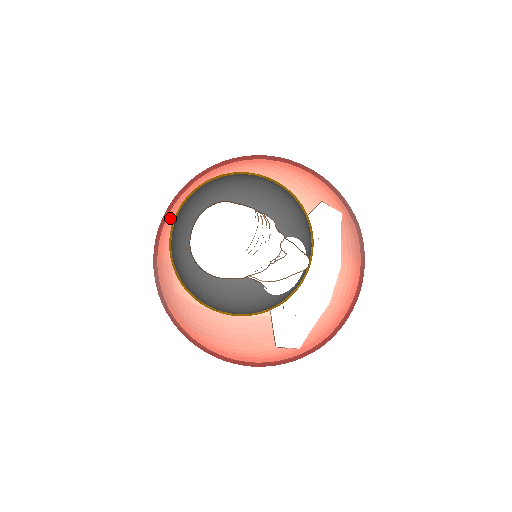
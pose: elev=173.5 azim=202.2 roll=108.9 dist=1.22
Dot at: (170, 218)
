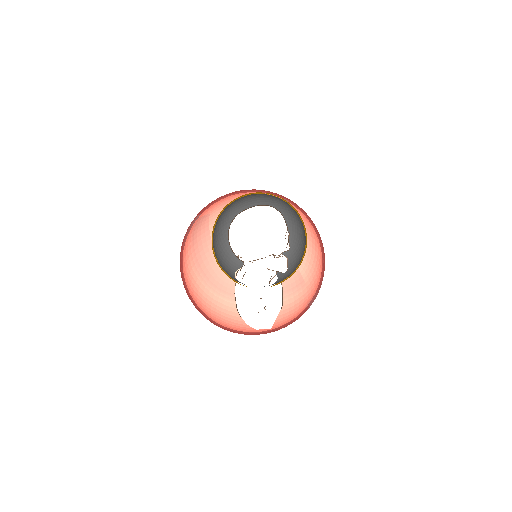
Dot at: occluded
